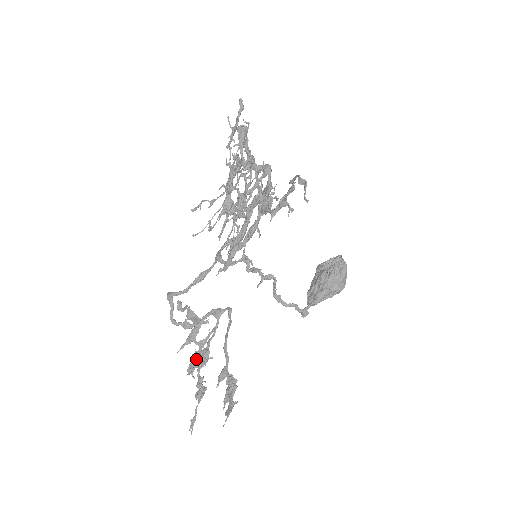
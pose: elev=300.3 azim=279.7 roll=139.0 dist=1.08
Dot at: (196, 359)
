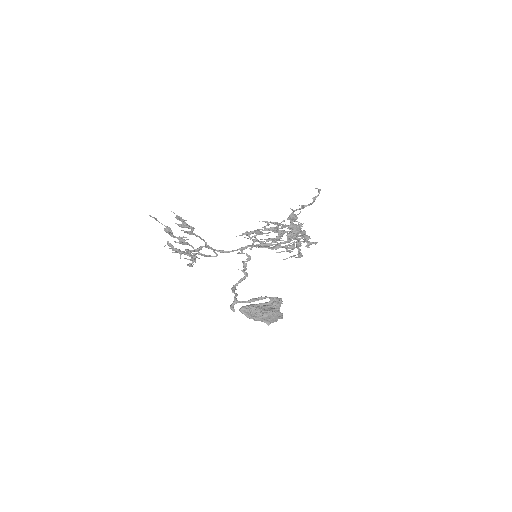
Dot at: (176, 248)
